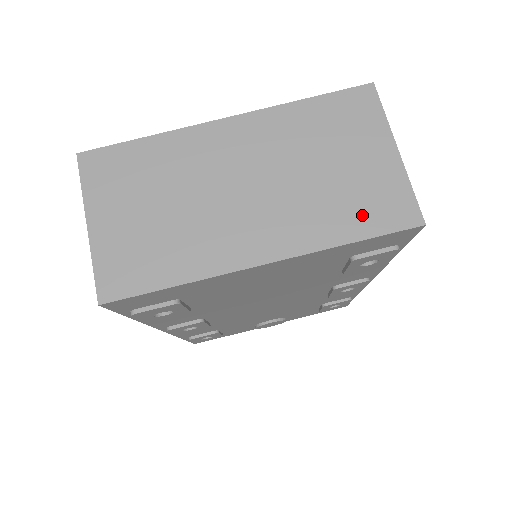
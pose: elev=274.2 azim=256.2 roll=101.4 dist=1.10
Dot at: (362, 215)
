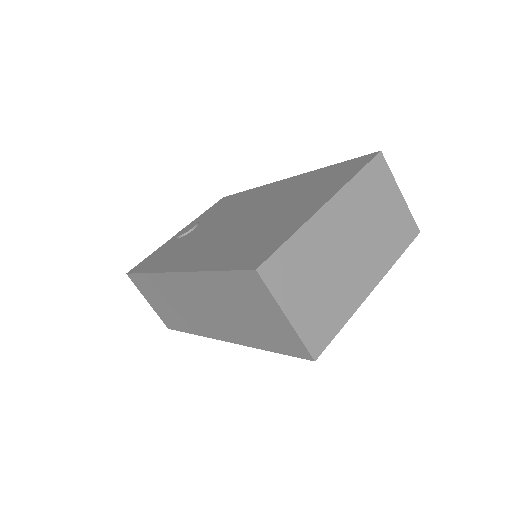
Dot at: (399, 239)
